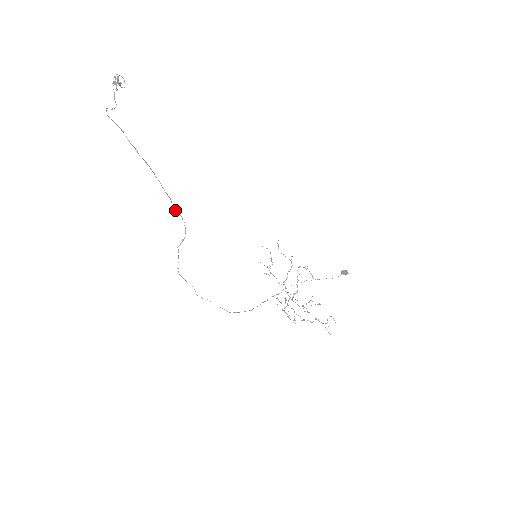
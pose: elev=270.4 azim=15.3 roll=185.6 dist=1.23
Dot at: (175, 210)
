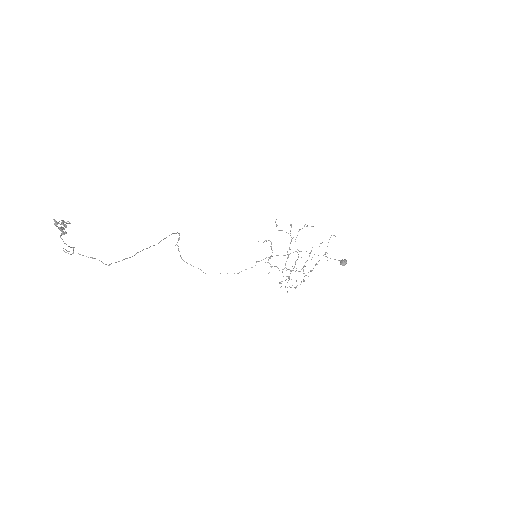
Dot at: occluded
